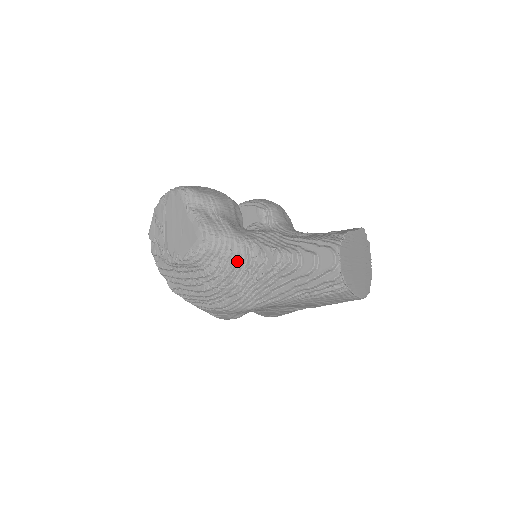
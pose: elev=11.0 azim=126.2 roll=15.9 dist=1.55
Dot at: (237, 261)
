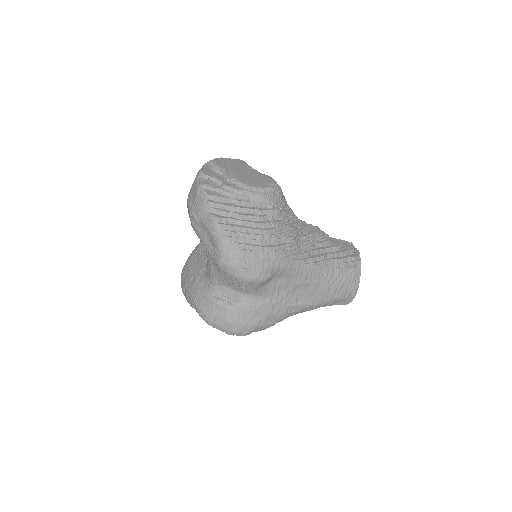
Dot at: (294, 215)
